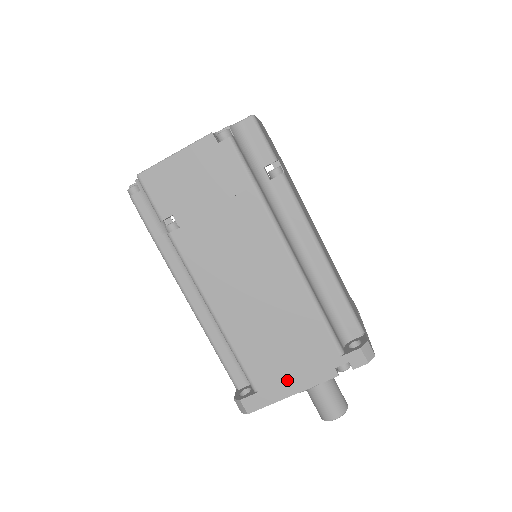
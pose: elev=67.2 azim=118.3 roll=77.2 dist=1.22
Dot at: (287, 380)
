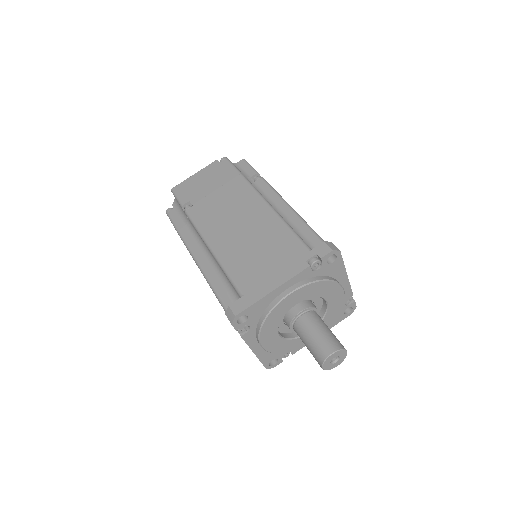
Dot at: (268, 280)
